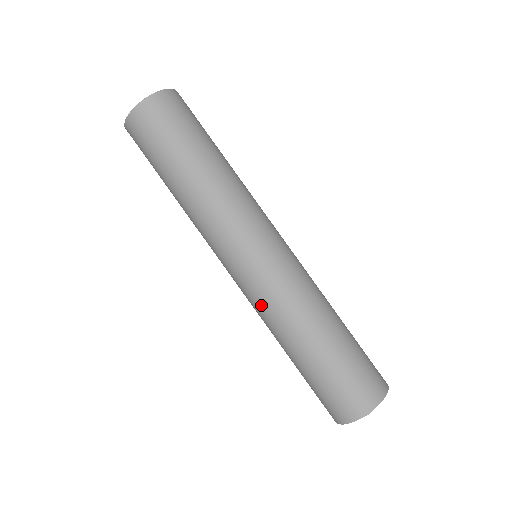
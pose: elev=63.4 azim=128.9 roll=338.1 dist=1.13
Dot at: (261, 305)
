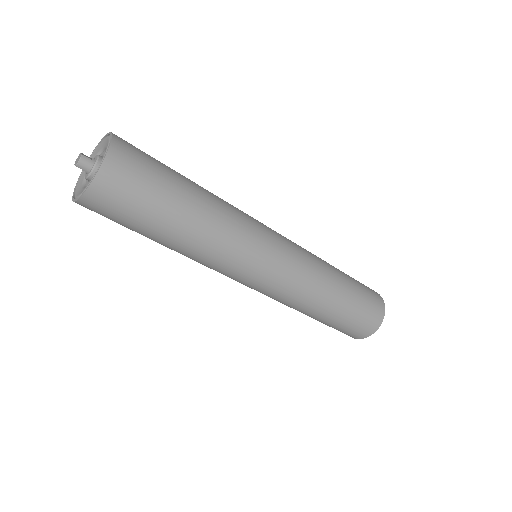
Dot at: (289, 295)
